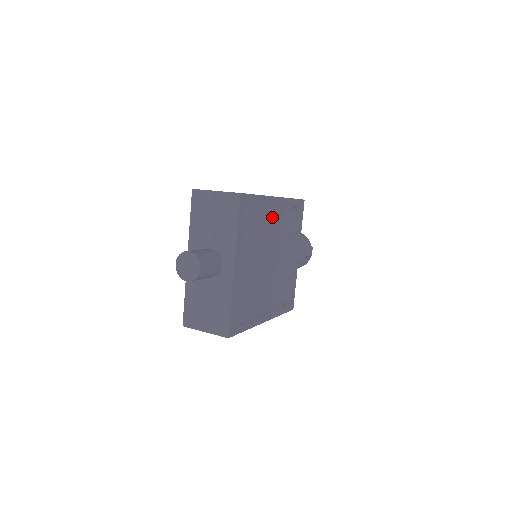
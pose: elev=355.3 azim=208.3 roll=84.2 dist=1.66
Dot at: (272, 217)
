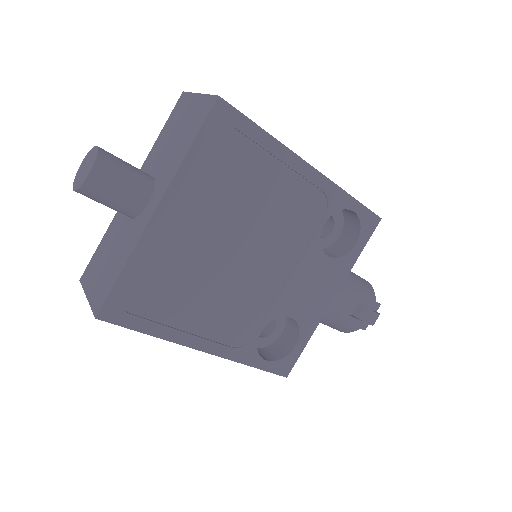
Dot at: (289, 193)
